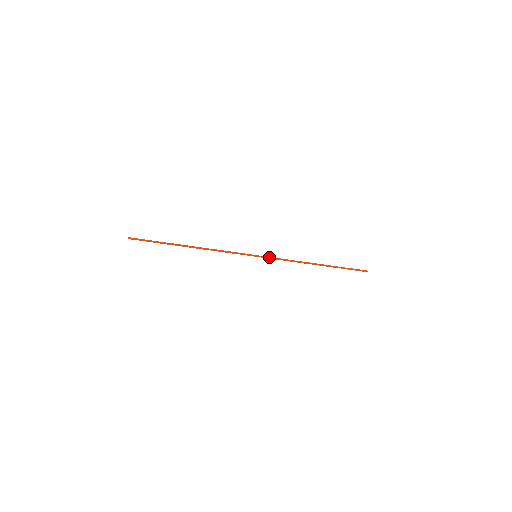
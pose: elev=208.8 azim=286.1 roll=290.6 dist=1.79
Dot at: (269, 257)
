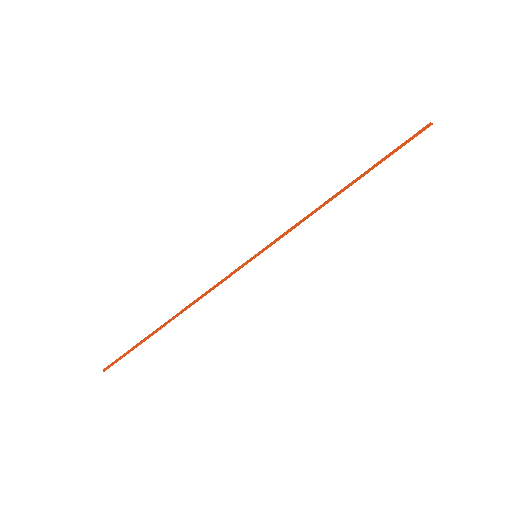
Dot at: (274, 241)
